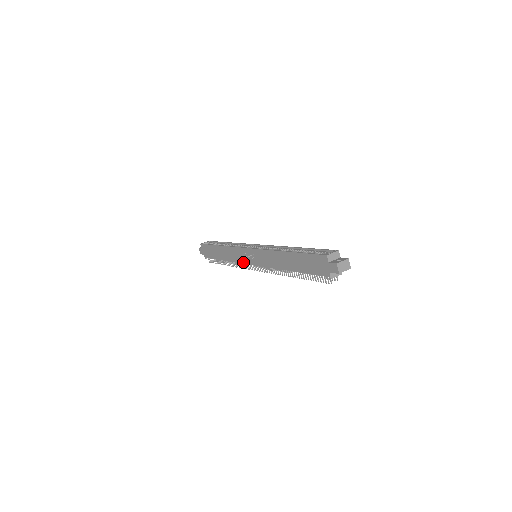
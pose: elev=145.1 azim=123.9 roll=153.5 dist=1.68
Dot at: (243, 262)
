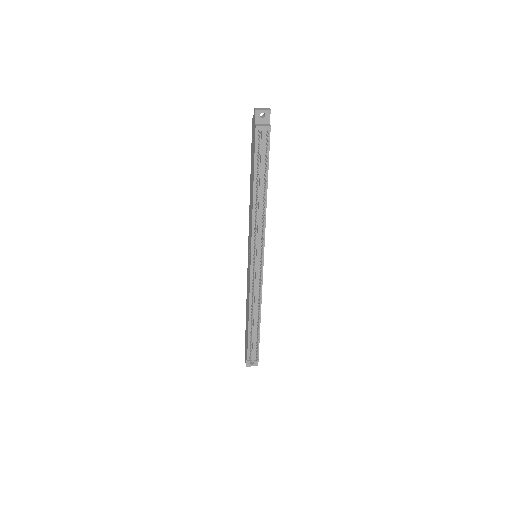
Dot at: (249, 277)
